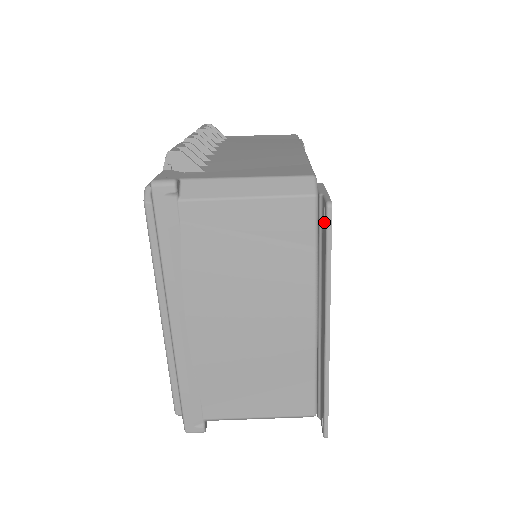
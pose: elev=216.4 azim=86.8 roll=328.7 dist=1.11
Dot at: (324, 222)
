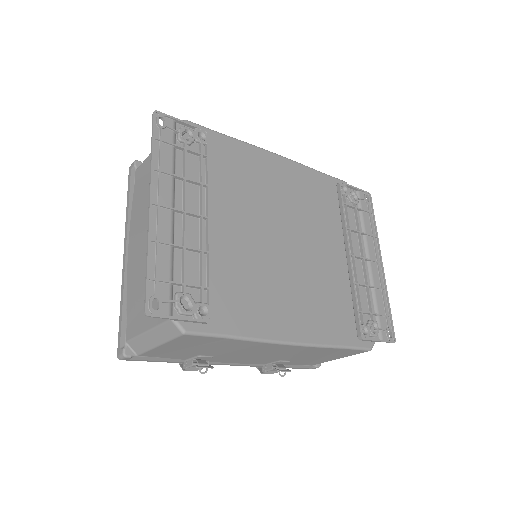
Dot at: (161, 129)
